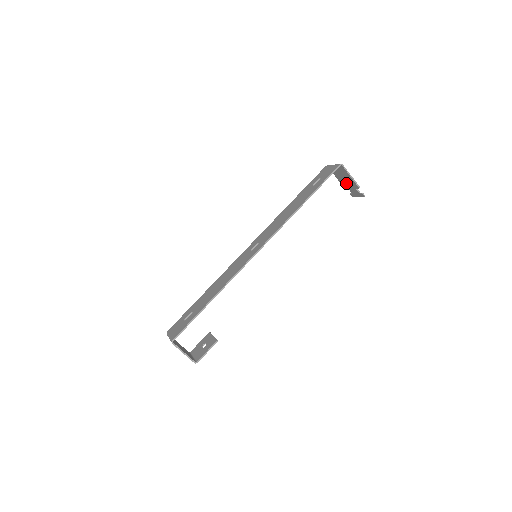
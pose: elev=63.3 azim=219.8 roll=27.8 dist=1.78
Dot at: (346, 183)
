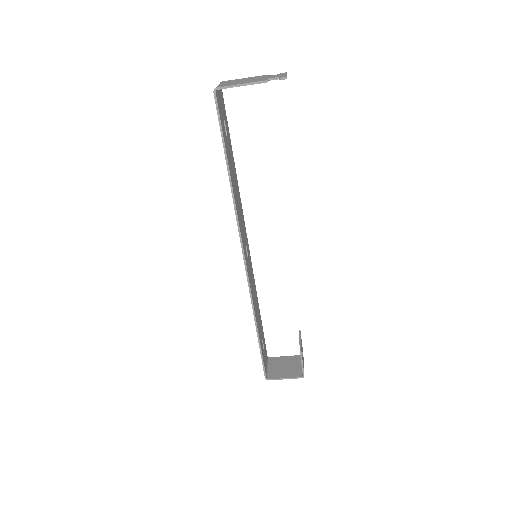
Dot at: occluded
